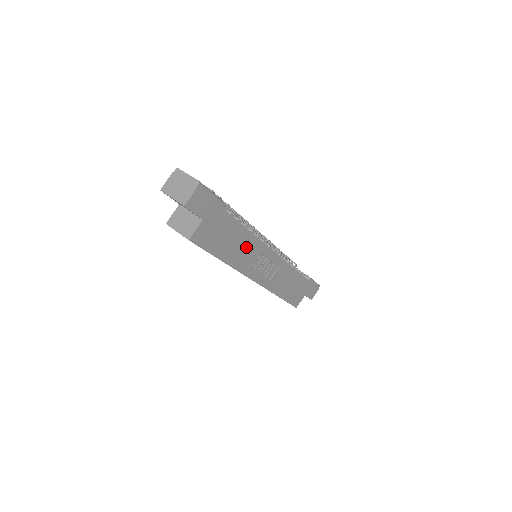
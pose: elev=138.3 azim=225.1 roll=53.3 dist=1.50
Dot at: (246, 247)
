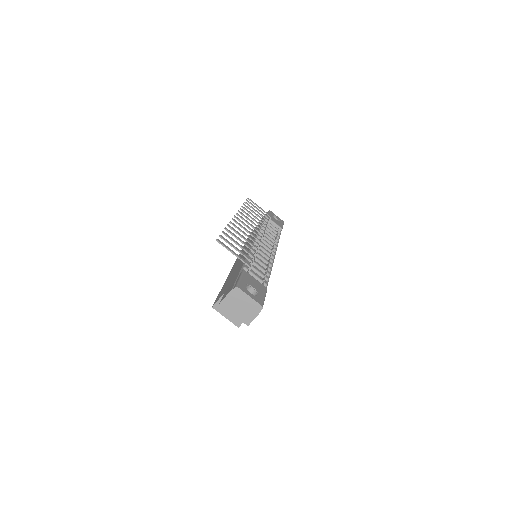
Dot at: occluded
